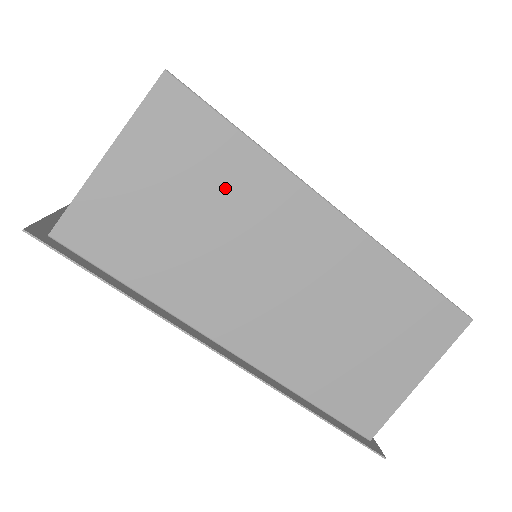
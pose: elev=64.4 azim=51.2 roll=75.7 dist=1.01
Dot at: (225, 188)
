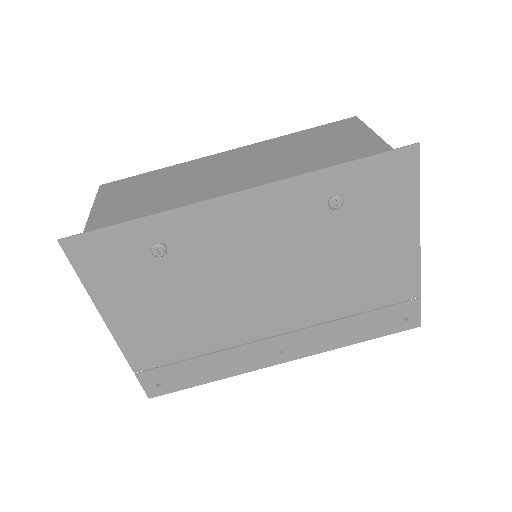
Dot at: (163, 181)
